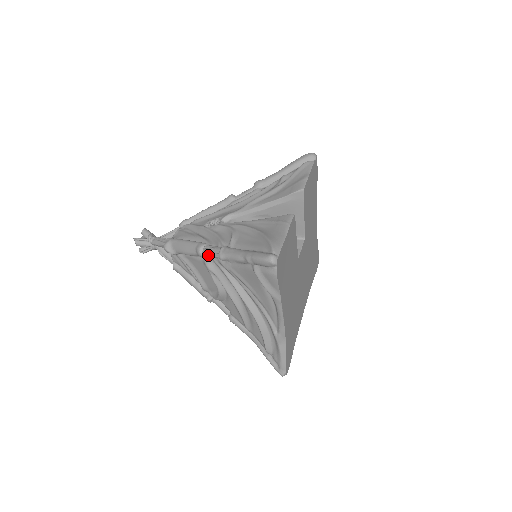
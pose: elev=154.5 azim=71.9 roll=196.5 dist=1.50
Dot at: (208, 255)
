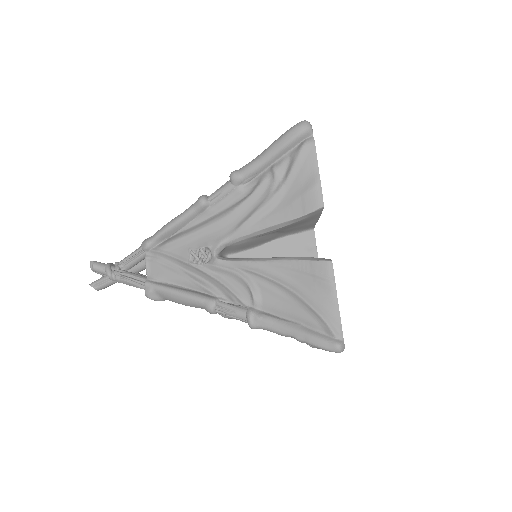
Dot at: occluded
